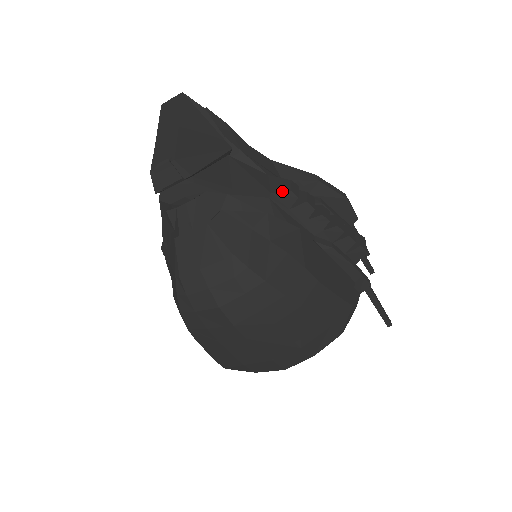
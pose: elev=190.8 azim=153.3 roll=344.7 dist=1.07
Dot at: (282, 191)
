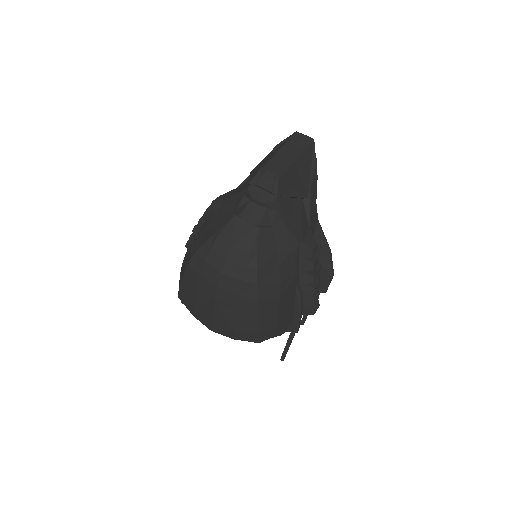
Dot at: (309, 246)
